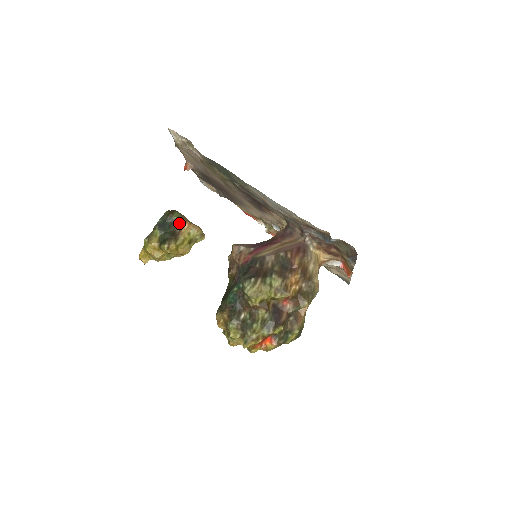
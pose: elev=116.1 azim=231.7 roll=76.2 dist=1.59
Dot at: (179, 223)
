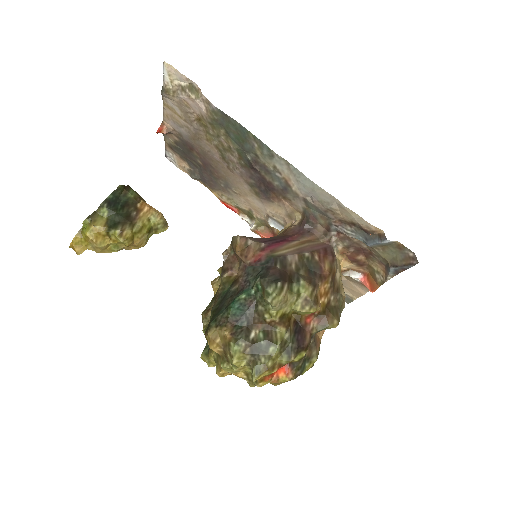
Dot at: (136, 204)
